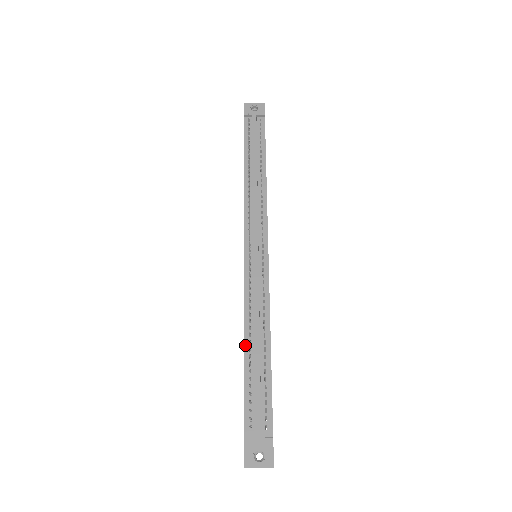
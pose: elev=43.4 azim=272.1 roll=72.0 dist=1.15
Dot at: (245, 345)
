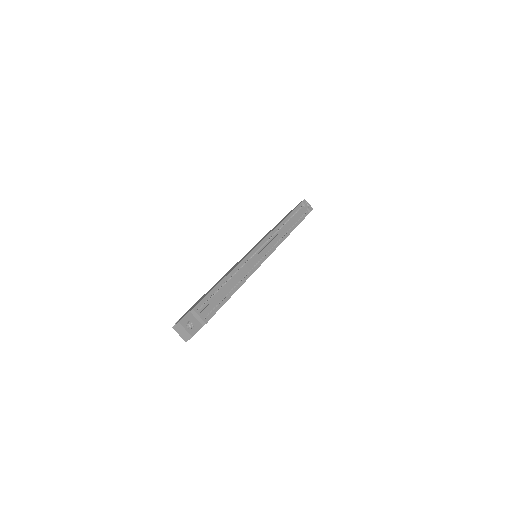
Dot at: (225, 278)
